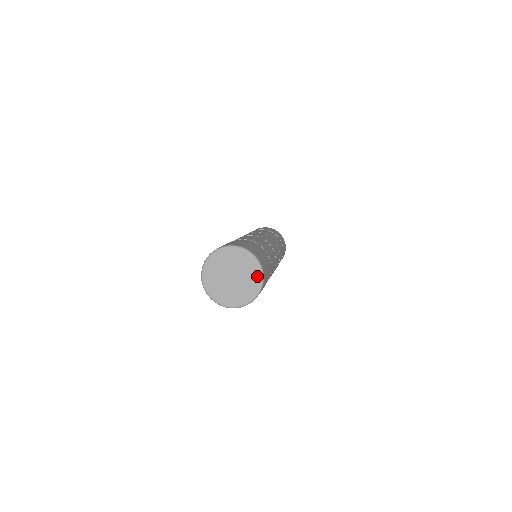
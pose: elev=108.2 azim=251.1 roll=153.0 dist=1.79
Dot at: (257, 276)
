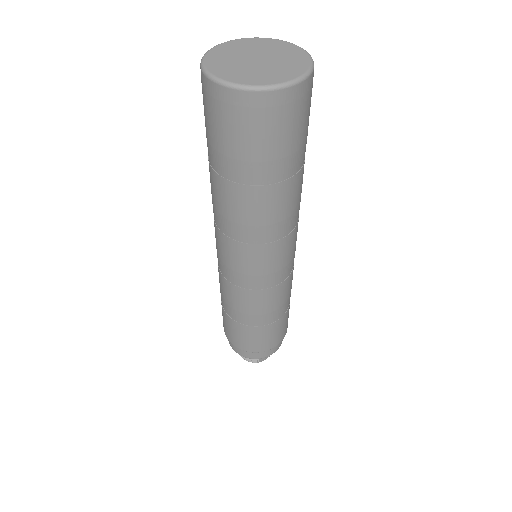
Dot at: (294, 73)
